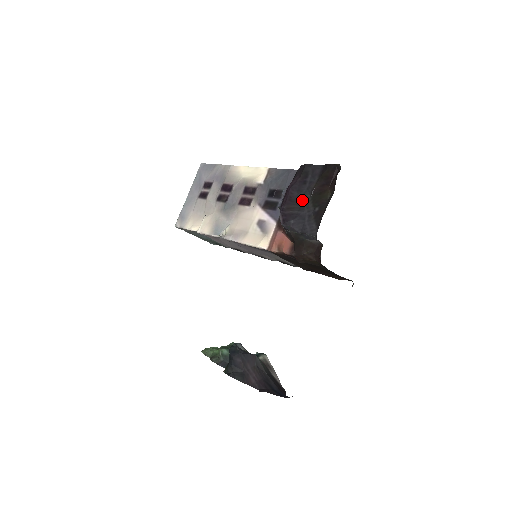
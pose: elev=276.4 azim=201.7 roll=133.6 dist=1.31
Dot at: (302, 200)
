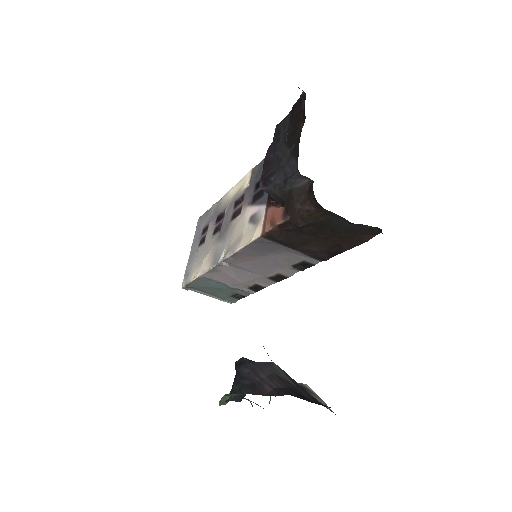
Dot at: (279, 154)
